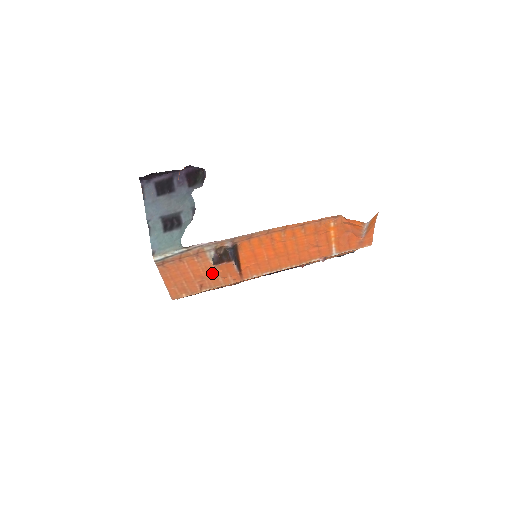
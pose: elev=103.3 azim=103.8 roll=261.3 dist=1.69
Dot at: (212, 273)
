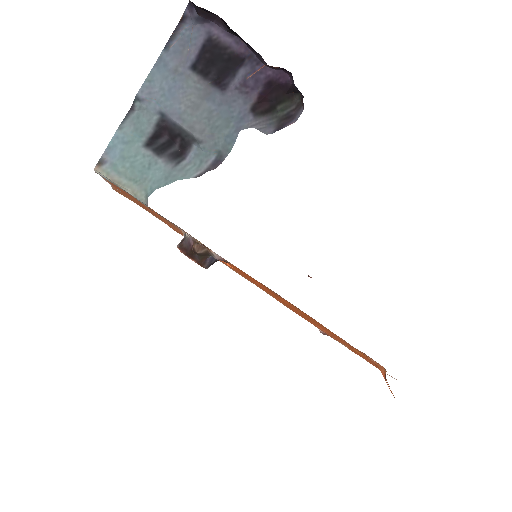
Dot at: occluded
